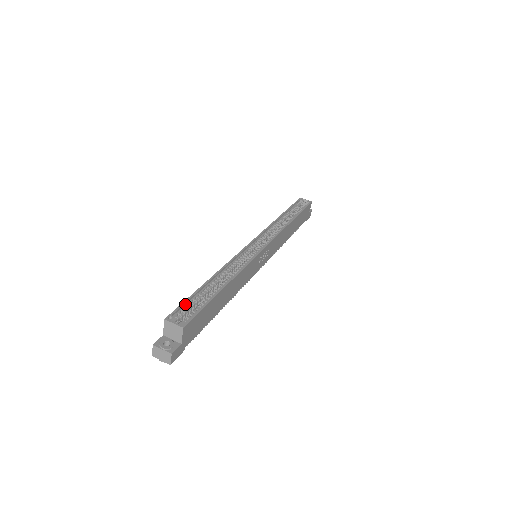
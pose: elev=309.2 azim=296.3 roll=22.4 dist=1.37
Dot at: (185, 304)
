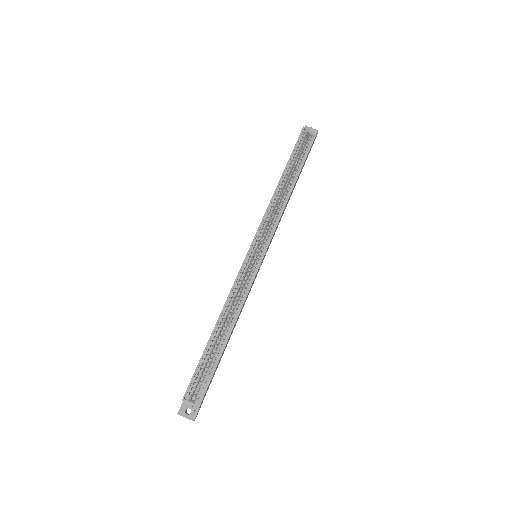
Dot at: (196, 372)
